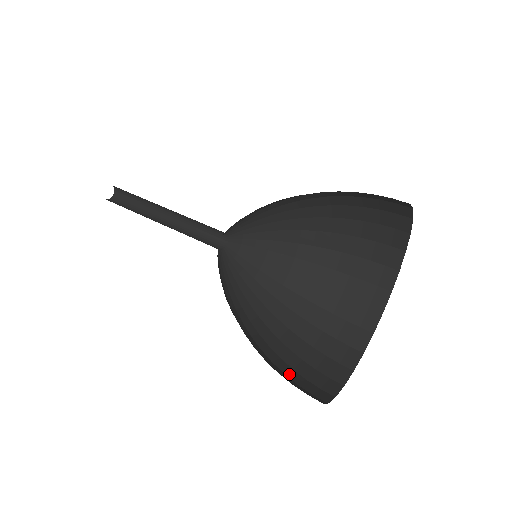
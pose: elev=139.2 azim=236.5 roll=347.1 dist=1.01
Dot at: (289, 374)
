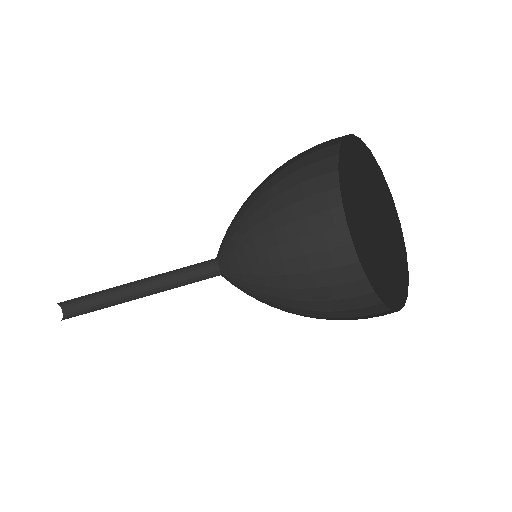
Dot at: (329, 281)
